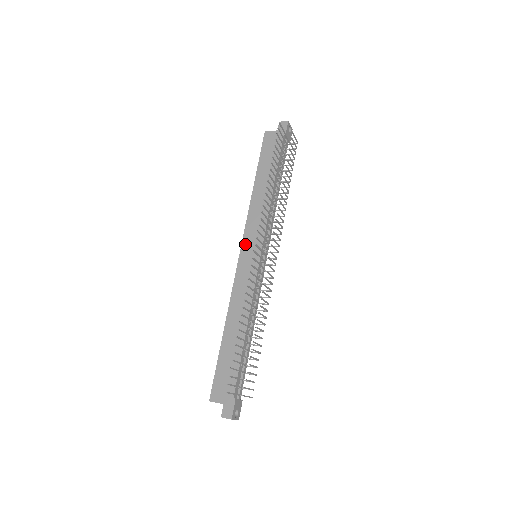
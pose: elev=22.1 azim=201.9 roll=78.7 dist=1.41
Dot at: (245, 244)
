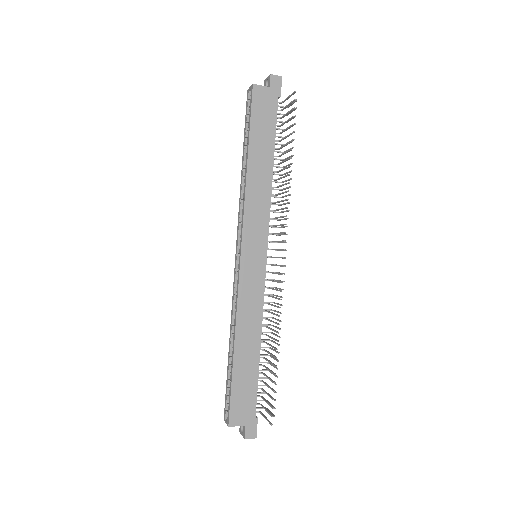
Dot at: (246, 243)
